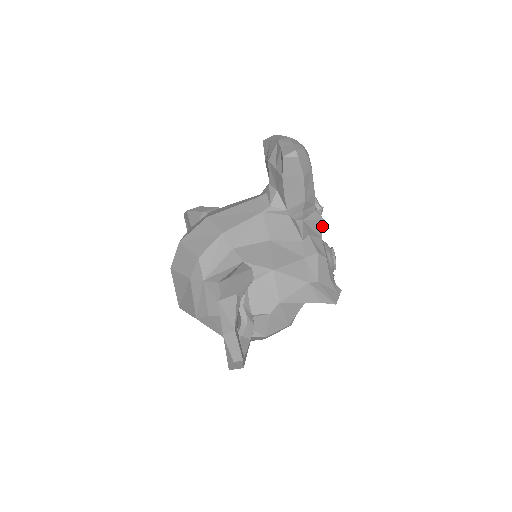
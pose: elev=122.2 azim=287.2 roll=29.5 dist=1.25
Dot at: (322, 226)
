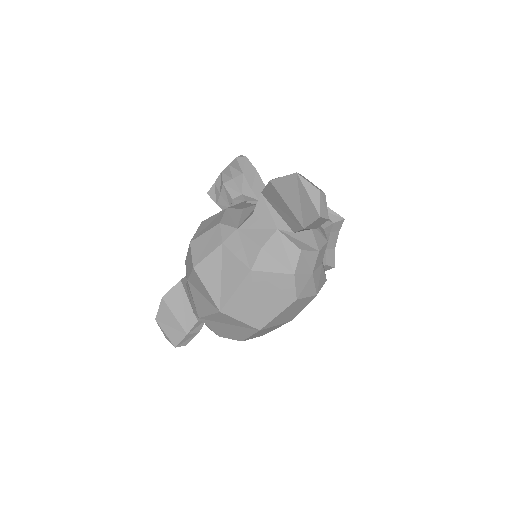
Dot at: occluded
